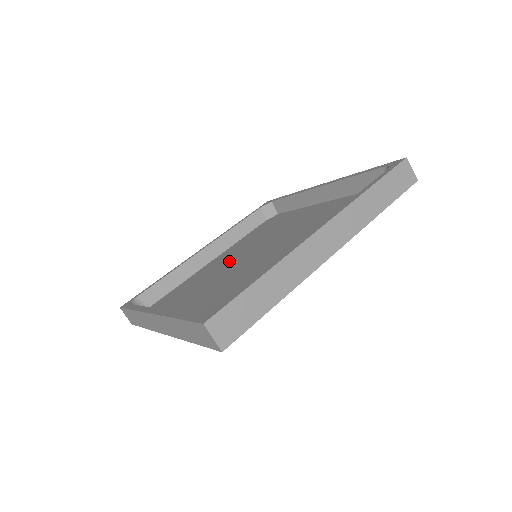
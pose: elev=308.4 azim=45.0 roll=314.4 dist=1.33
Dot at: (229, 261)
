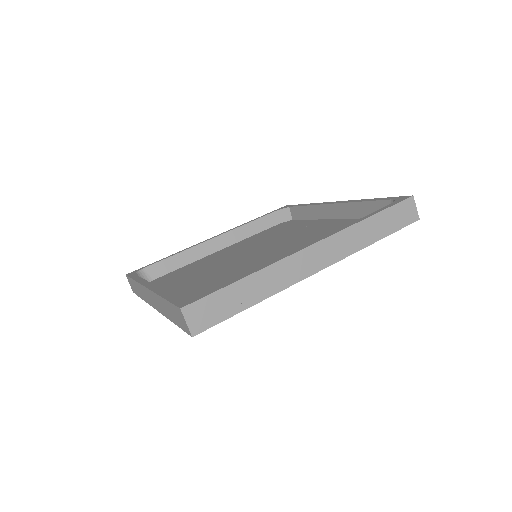
Dot at: (233, 255)
